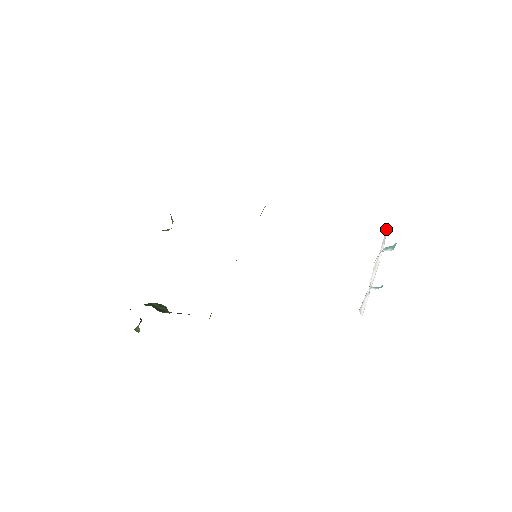
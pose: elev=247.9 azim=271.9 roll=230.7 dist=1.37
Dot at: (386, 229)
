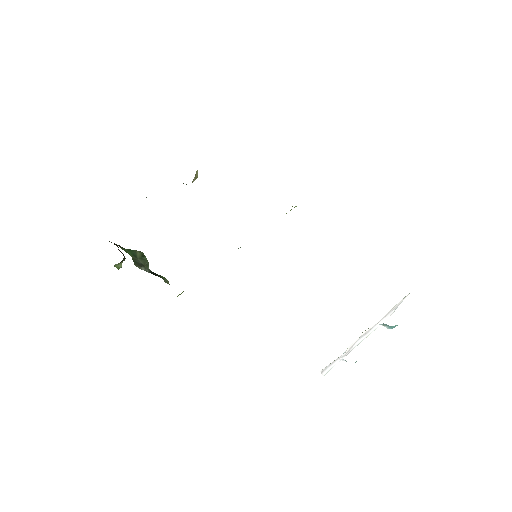
Dot at: (401, 300)
